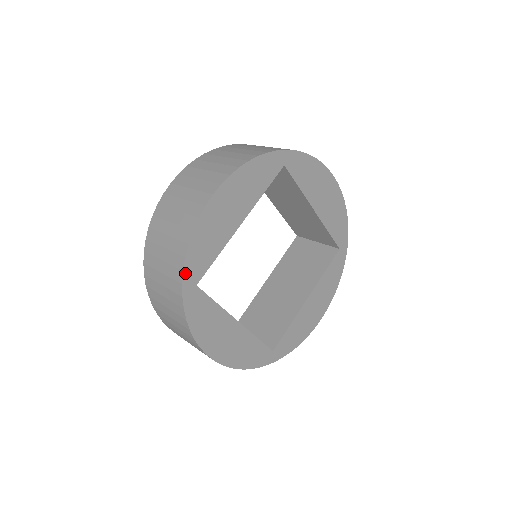
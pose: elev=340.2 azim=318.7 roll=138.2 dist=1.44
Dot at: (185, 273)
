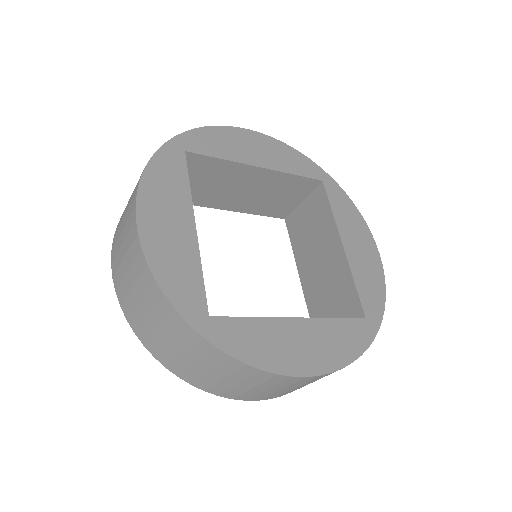
Dot at: (184, 135)
